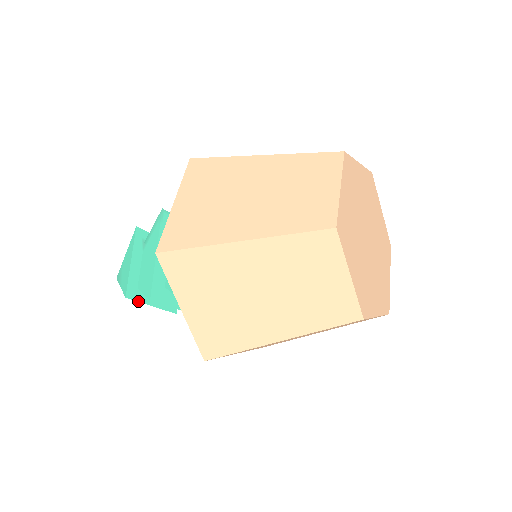
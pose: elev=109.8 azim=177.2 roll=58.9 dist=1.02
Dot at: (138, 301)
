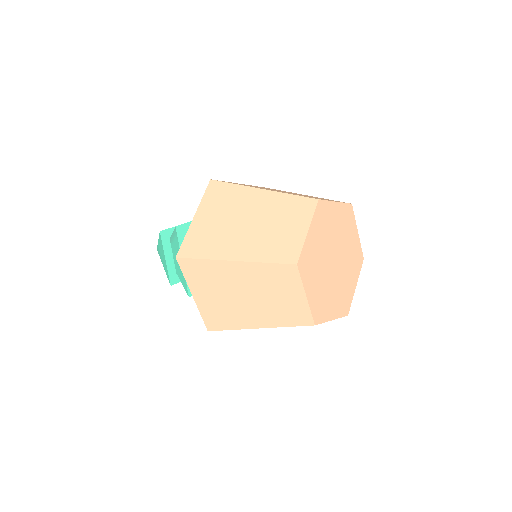
Dot at: (163, 244)
